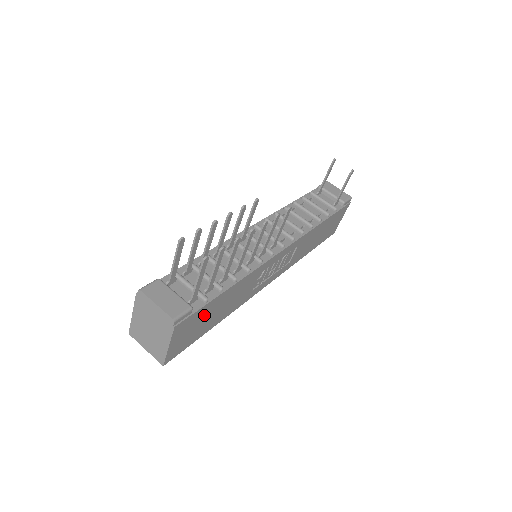
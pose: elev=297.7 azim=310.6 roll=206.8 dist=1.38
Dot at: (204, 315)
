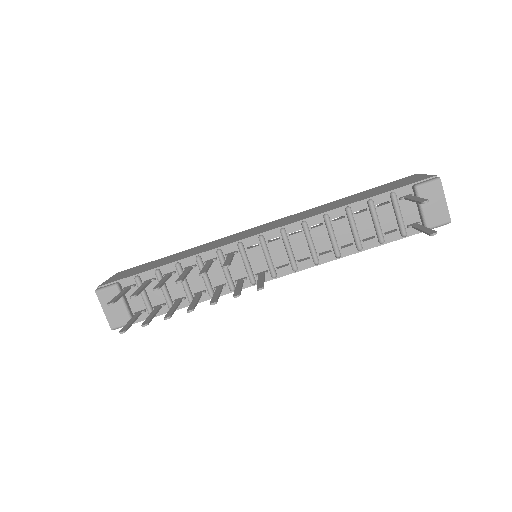
Dot at: occluded
